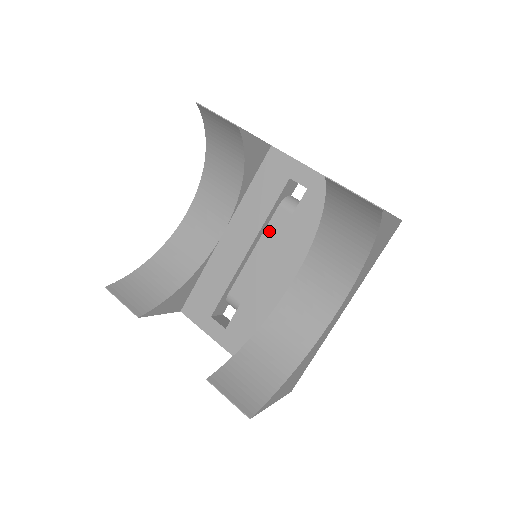
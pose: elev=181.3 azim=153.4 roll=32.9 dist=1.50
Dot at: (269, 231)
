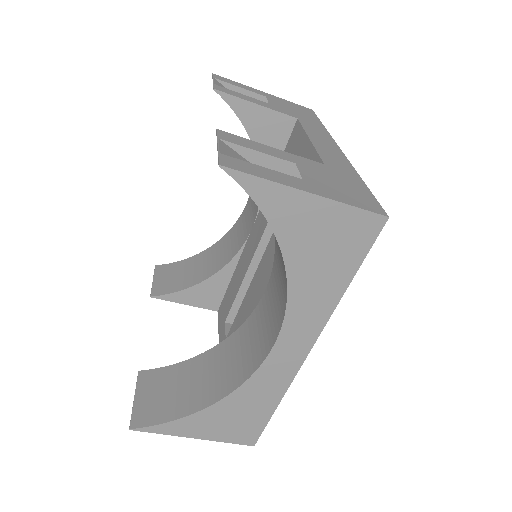
Dot at: occluded
